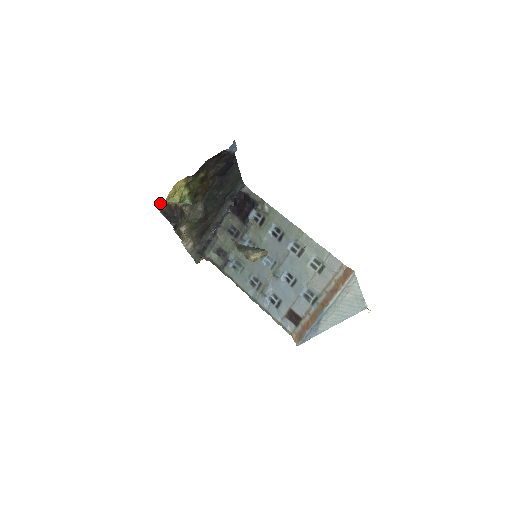
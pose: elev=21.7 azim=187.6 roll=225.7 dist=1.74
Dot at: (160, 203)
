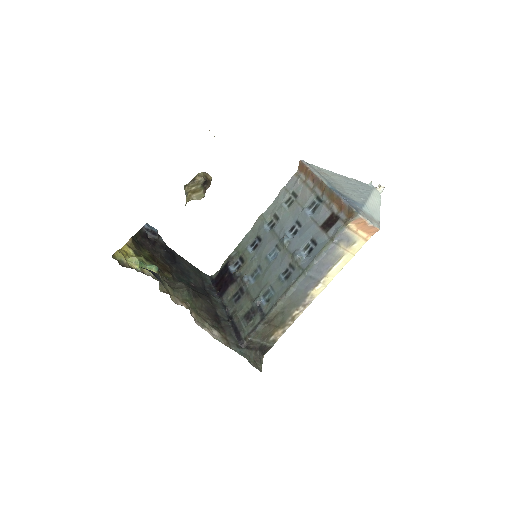
Dot at: (115, 254)
